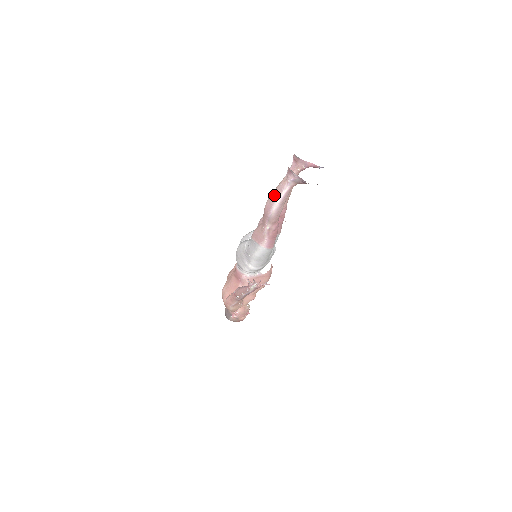
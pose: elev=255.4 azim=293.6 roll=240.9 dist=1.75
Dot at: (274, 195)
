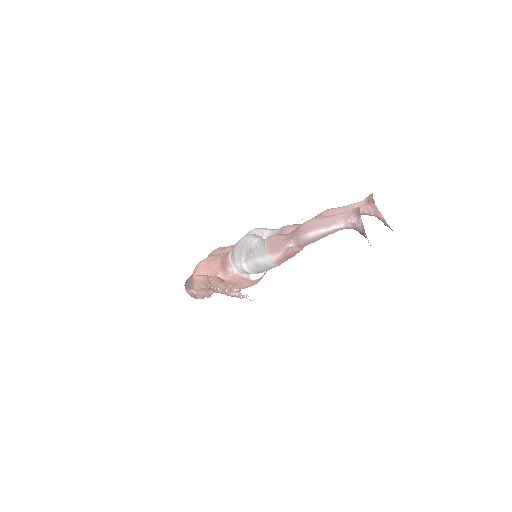
Dot at: (322, 221)
